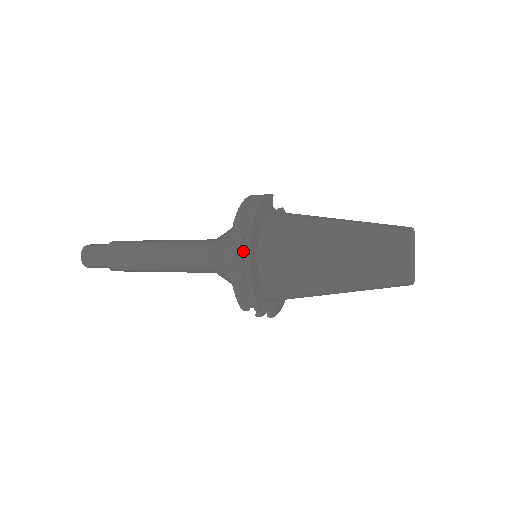
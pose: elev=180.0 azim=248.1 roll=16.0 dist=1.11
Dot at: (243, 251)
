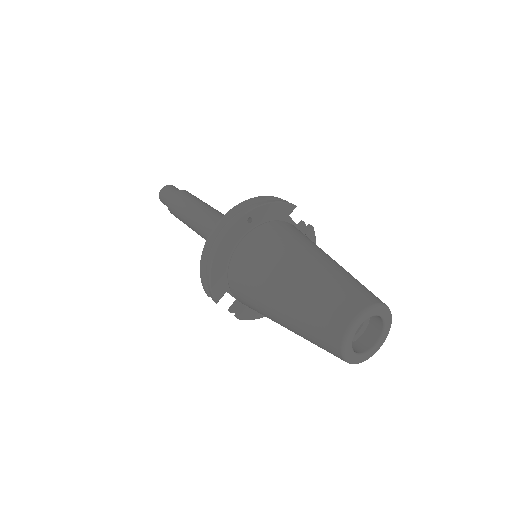
Dot at: (218, 238)
